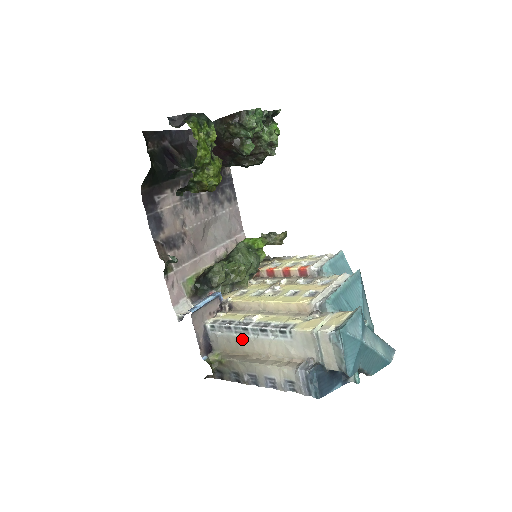
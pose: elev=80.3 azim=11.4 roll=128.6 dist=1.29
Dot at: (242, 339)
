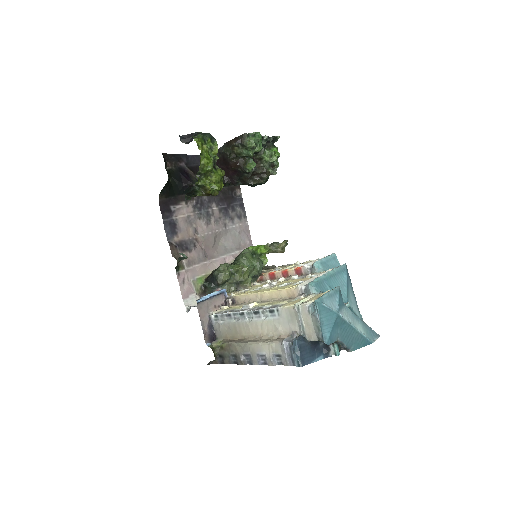
Dot at: (240, 324)
